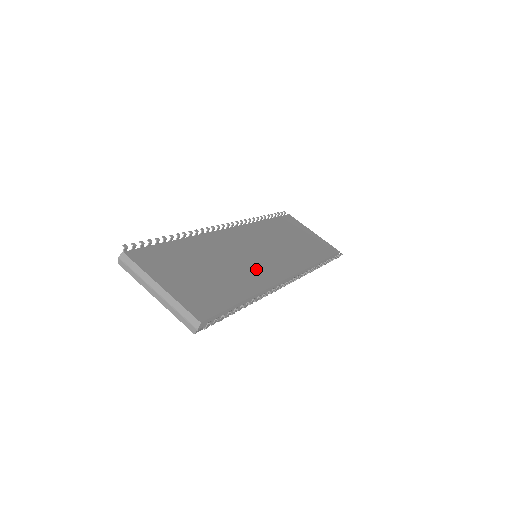
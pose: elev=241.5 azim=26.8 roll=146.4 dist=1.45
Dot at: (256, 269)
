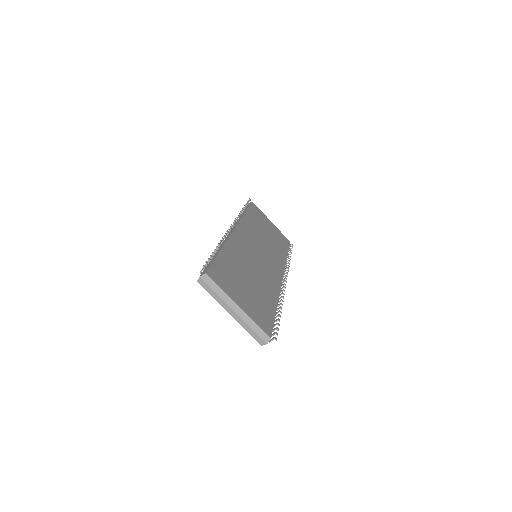
Dot at: (267, 274)
